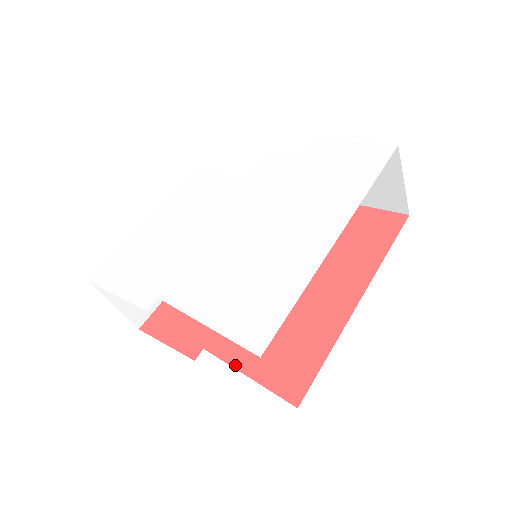
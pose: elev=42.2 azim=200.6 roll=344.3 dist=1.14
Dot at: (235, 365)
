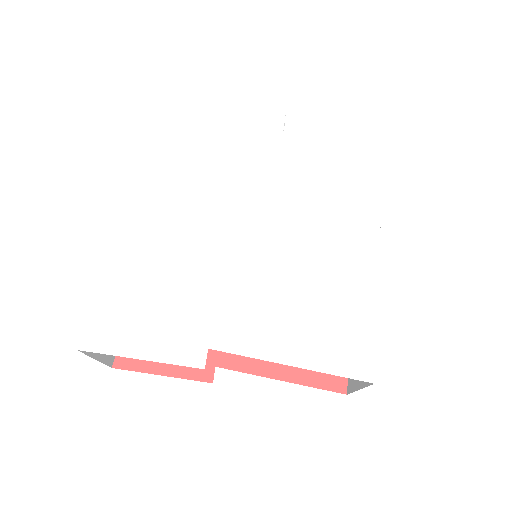
Dot at: (263, 374)
